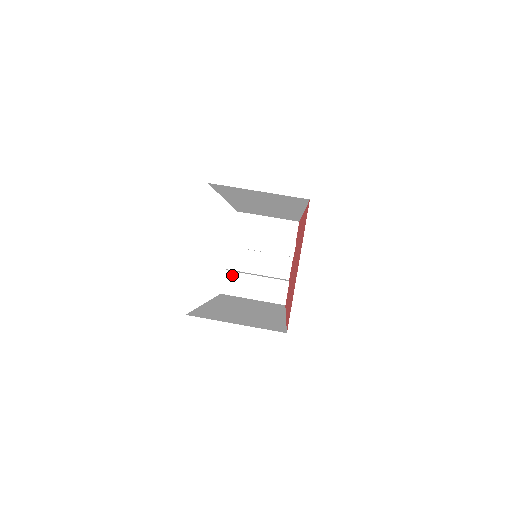
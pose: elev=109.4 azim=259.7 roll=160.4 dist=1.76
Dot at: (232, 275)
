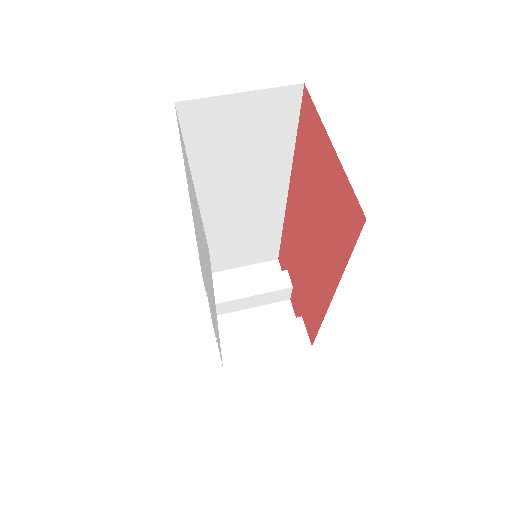
Dot at: (228, 338)
